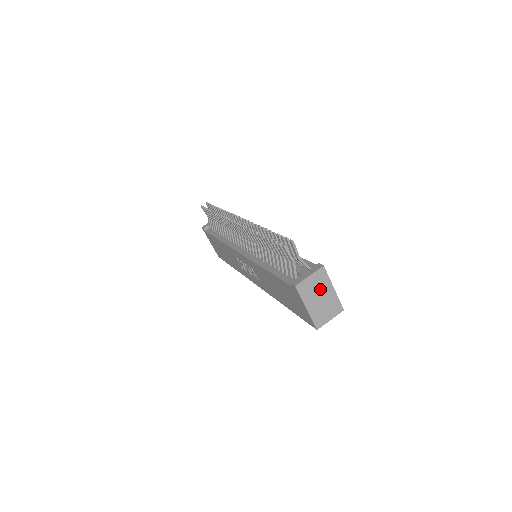
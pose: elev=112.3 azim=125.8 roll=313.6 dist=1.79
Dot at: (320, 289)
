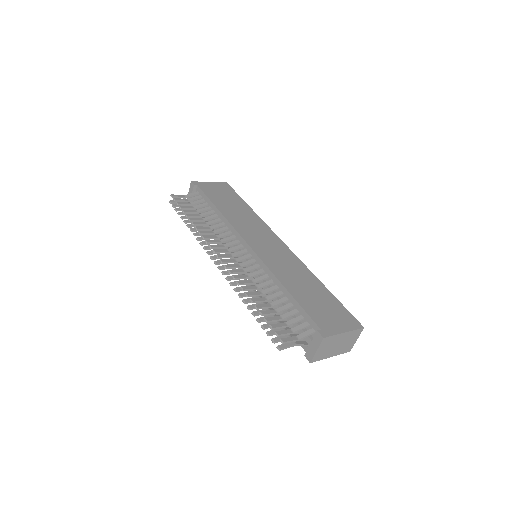
Dot at: (332, 344)
